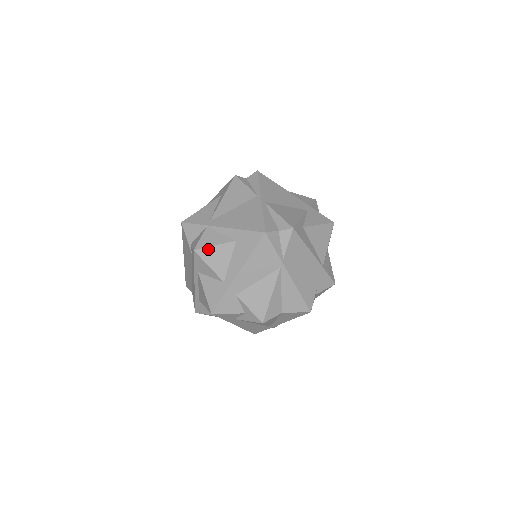
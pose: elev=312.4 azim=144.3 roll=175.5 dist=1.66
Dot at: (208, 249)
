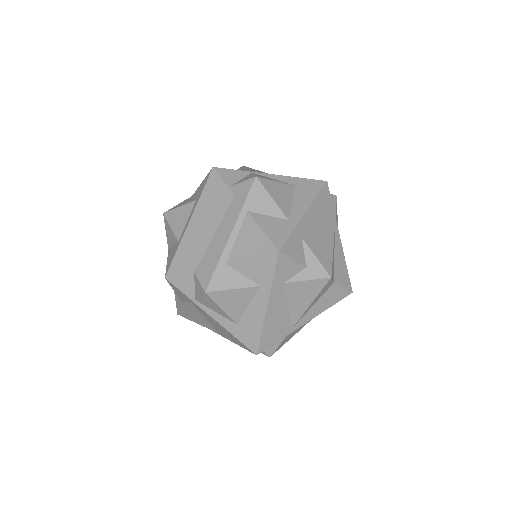
Dot at: (270, 181)
